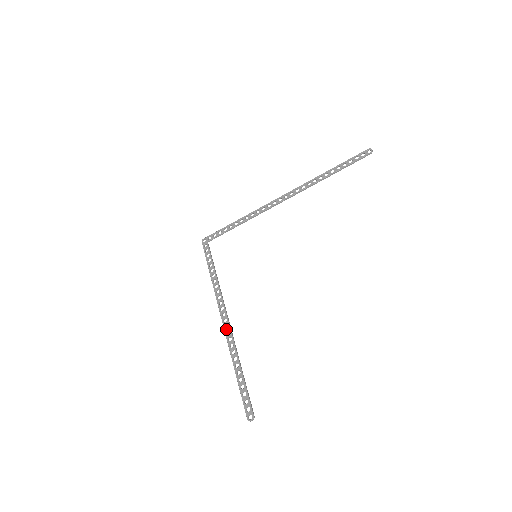
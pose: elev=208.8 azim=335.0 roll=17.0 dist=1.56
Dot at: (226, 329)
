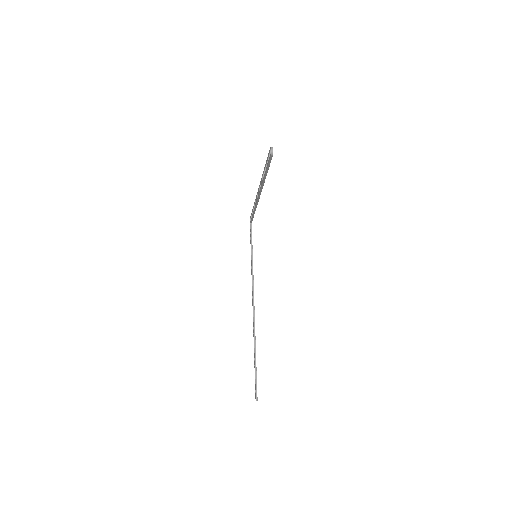
Dot at: (253, 318)
